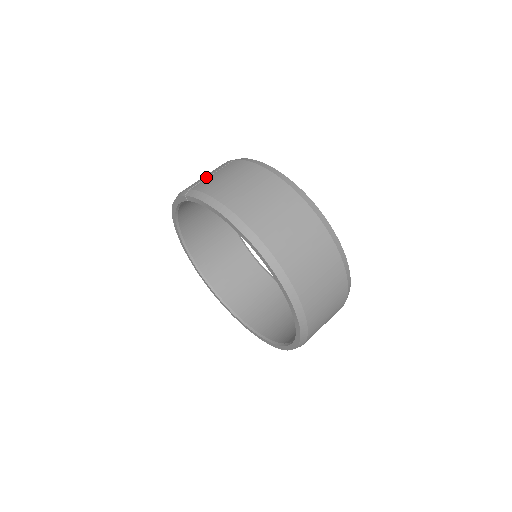
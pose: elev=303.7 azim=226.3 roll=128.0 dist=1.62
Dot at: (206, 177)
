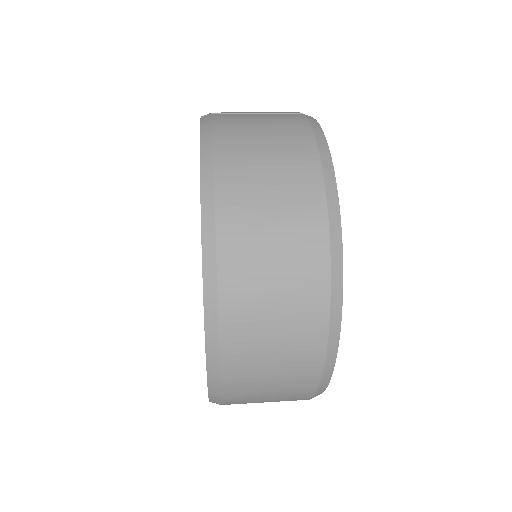
Dot at: (247, 112)
